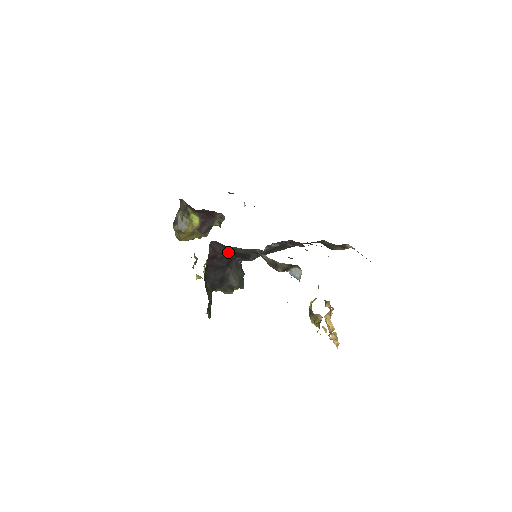
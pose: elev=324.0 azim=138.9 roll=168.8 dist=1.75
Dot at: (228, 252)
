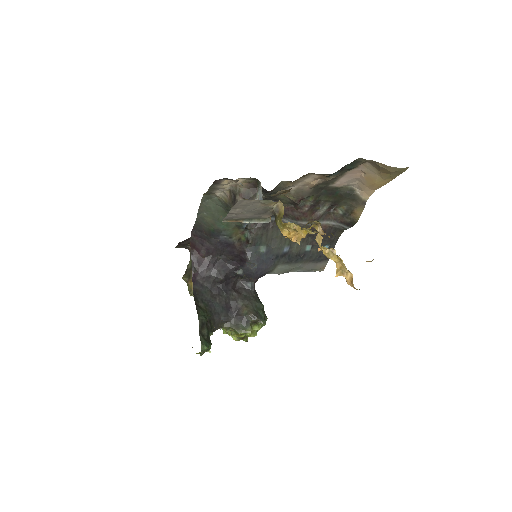
Dot at: (213, 248)
